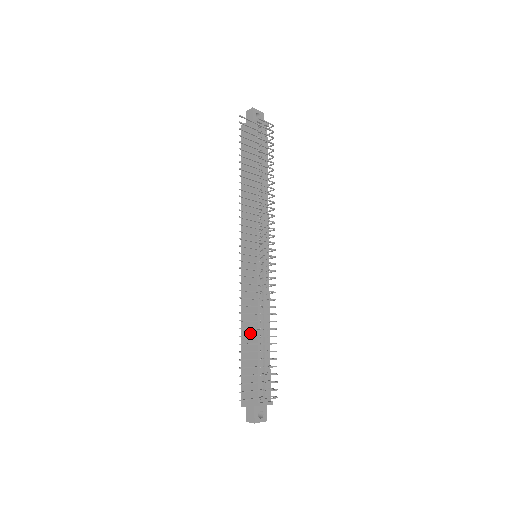
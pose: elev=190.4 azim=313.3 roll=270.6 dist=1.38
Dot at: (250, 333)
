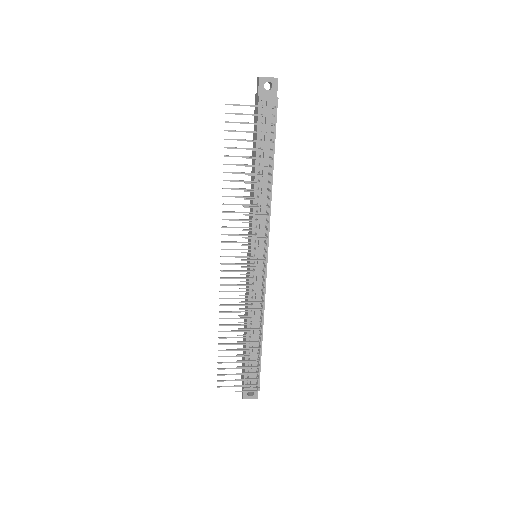
Dot at: (245, 327)
